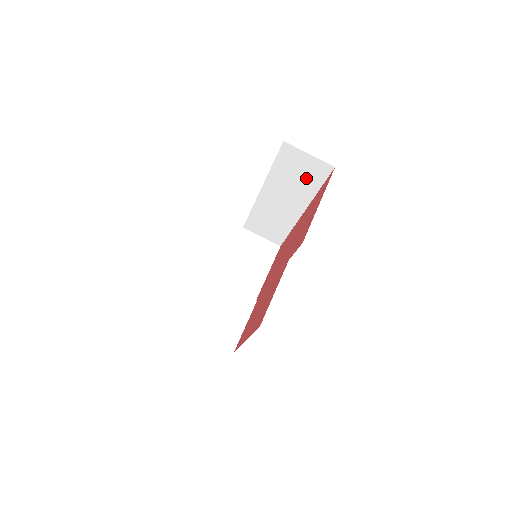
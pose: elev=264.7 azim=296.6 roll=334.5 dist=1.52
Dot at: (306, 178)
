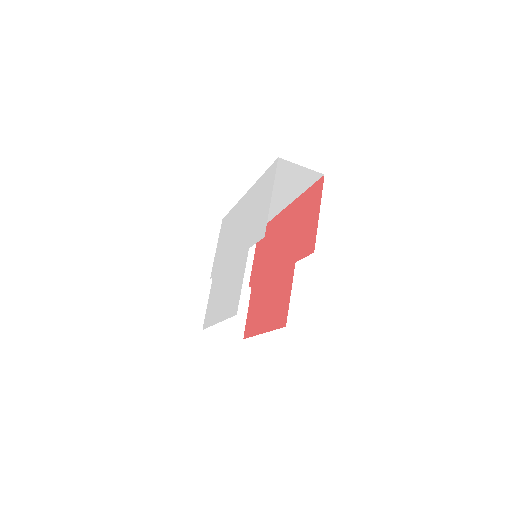
Dot at: (295, 182)
